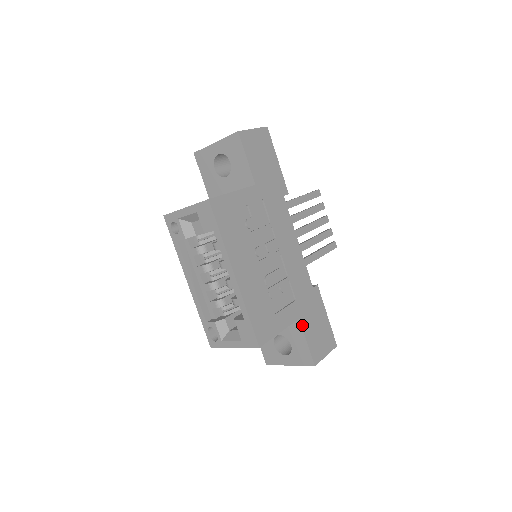
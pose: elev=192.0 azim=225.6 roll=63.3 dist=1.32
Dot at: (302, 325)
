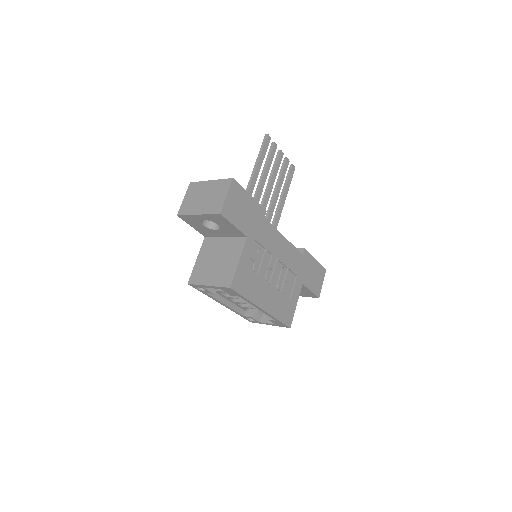
Dot at: (305, 285)
